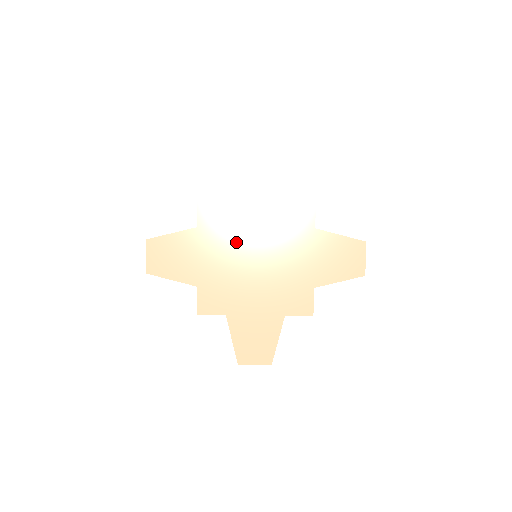
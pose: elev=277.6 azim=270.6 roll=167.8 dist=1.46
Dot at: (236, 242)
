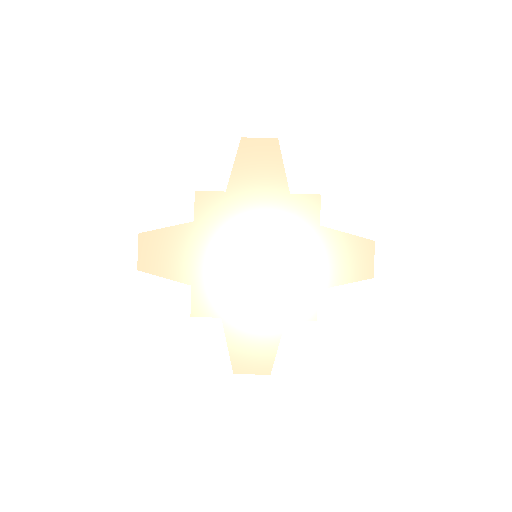
Dot at: (235, 238)
